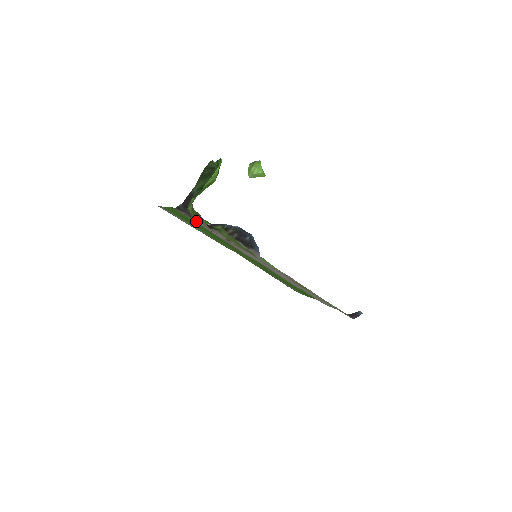
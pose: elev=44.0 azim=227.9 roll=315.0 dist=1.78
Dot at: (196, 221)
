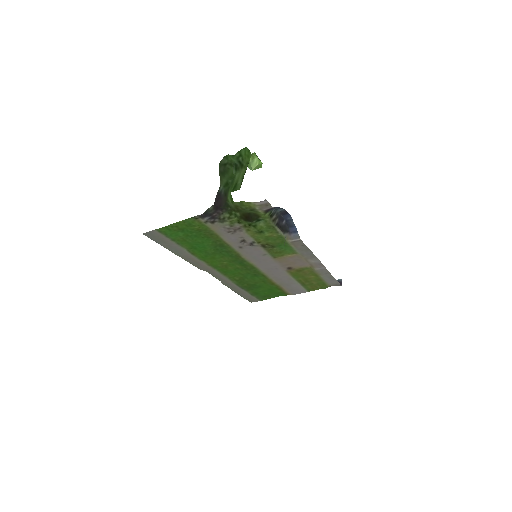
Dot at: (215, 227)
